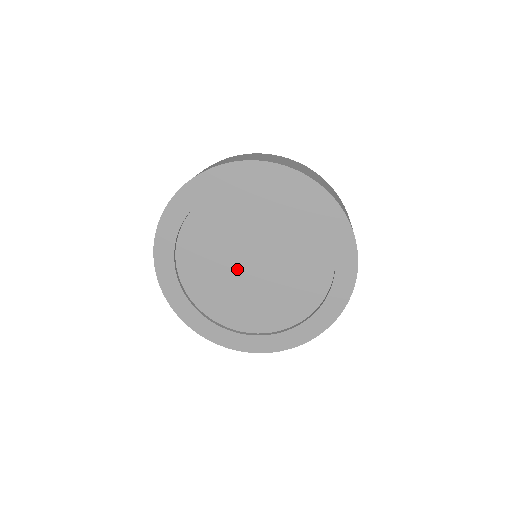
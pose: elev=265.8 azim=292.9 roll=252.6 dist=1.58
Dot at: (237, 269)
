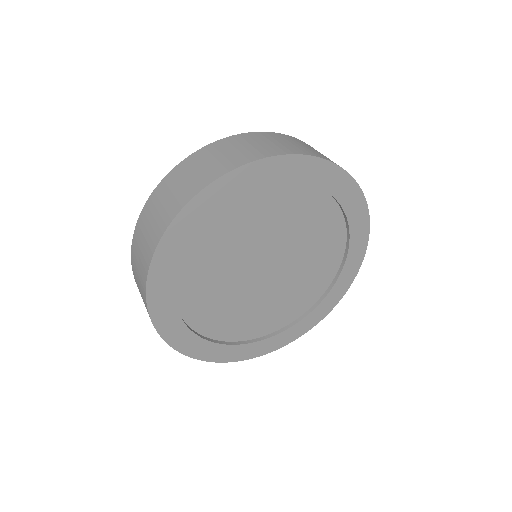
Dot at: (259, 287)
